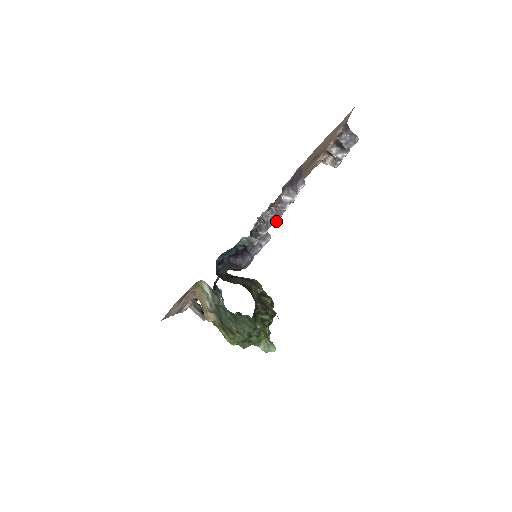
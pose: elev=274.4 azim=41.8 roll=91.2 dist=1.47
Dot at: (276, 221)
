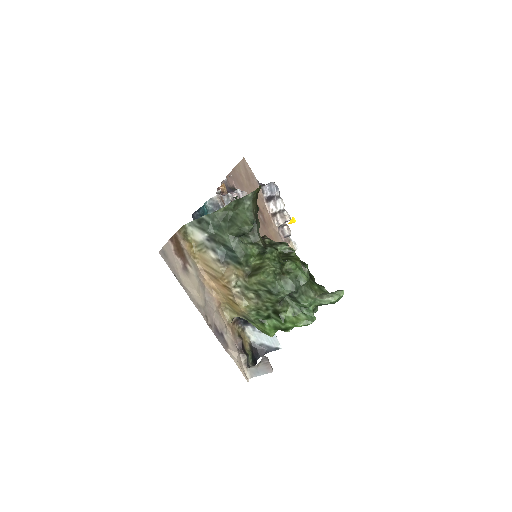
Dot at: occluded
